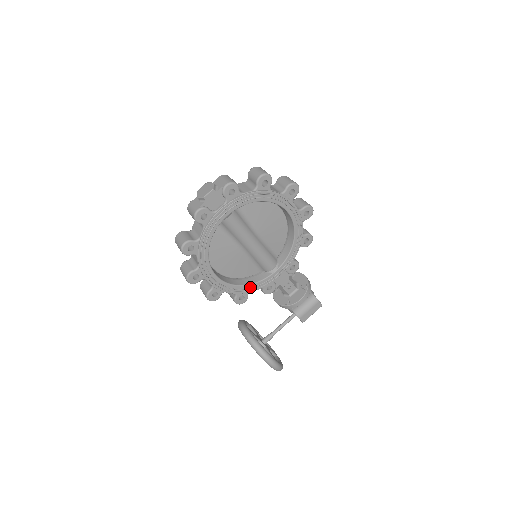
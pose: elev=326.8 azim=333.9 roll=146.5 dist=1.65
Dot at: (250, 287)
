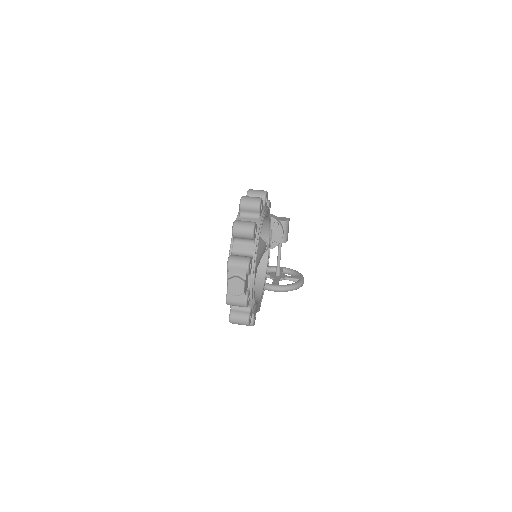
Dot at: (266, 273)
